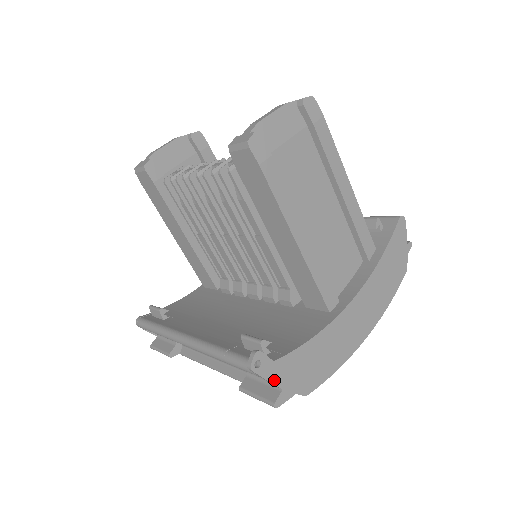
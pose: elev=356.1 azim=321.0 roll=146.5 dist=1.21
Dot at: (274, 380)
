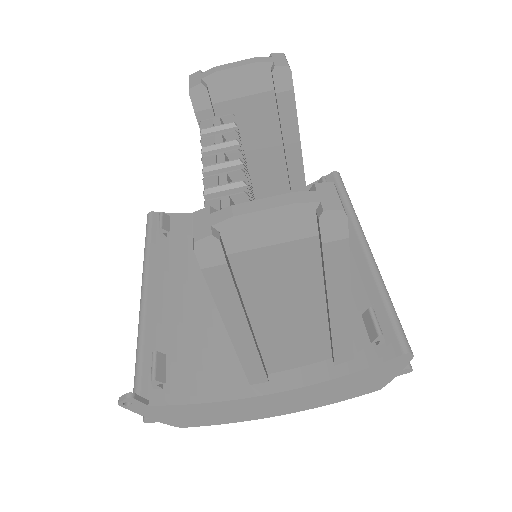
Dot at: (145, 414)
